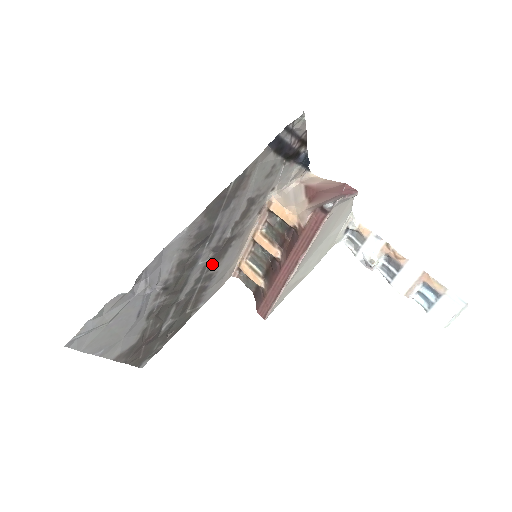
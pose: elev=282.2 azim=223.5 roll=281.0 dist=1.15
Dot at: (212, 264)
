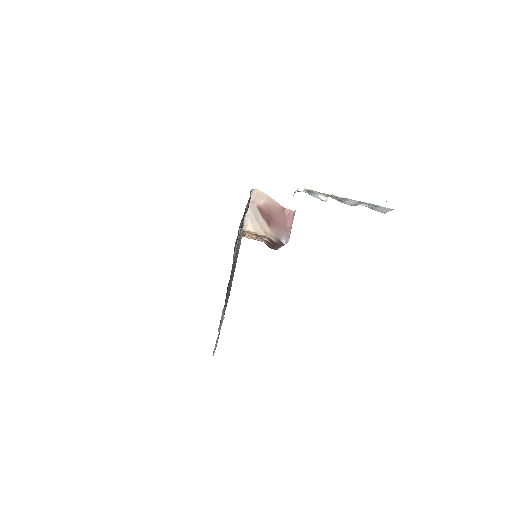
Dot at: occluded
